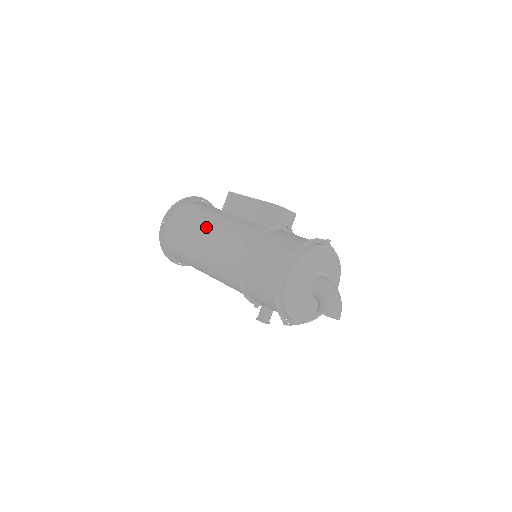
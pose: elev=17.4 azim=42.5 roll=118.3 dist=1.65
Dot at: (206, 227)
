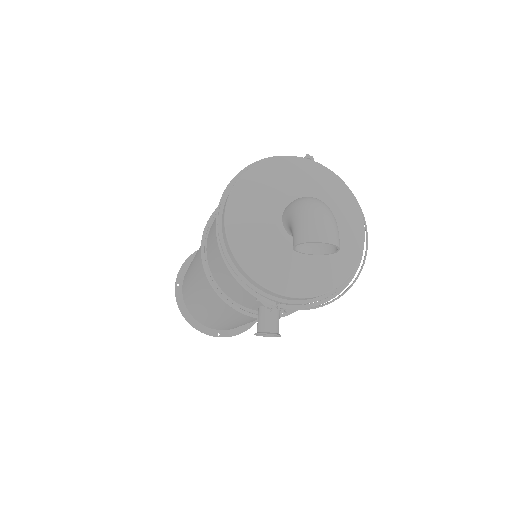
Dot at: occluded
